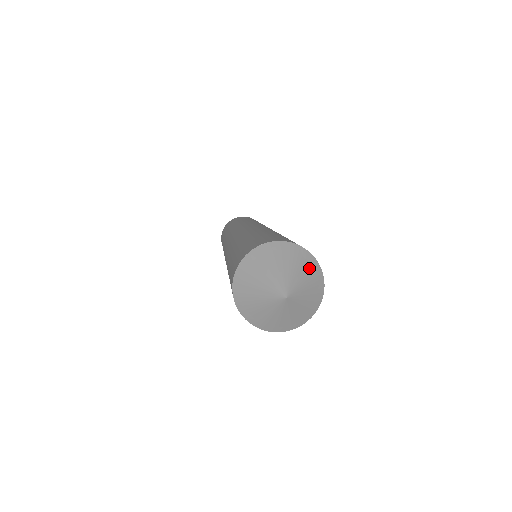
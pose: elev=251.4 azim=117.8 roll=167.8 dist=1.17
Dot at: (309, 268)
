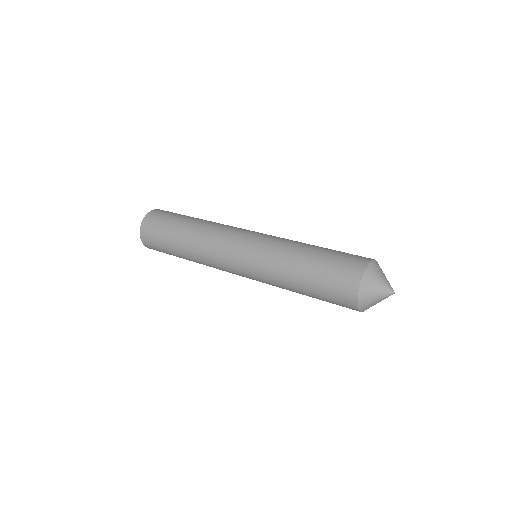
Dot at: occluded
